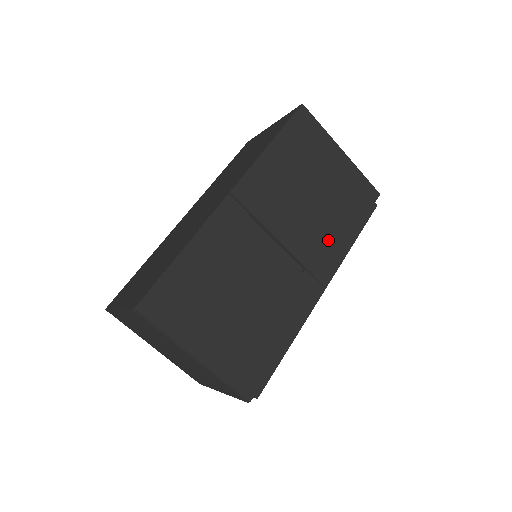
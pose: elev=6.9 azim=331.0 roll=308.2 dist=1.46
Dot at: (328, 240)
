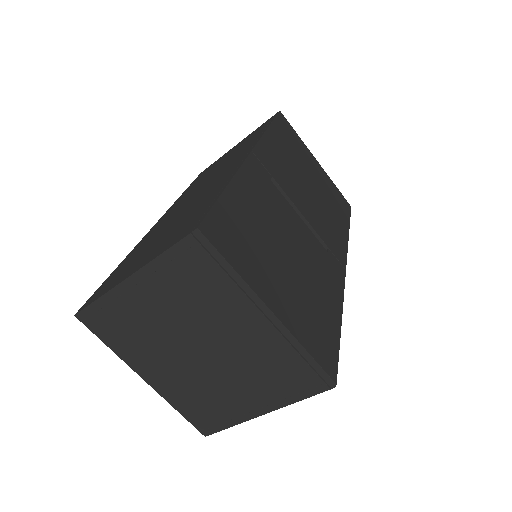
Dot at: (334, 229)
